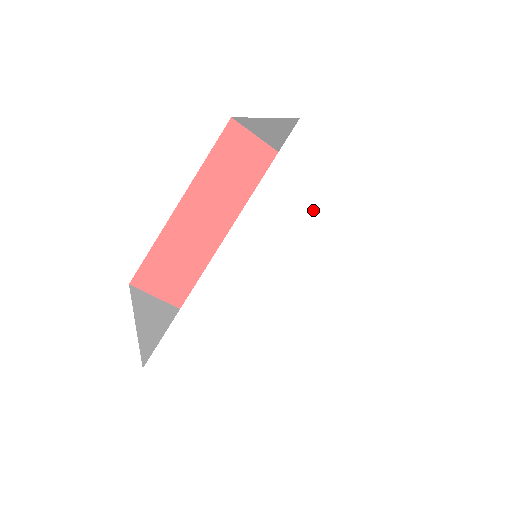
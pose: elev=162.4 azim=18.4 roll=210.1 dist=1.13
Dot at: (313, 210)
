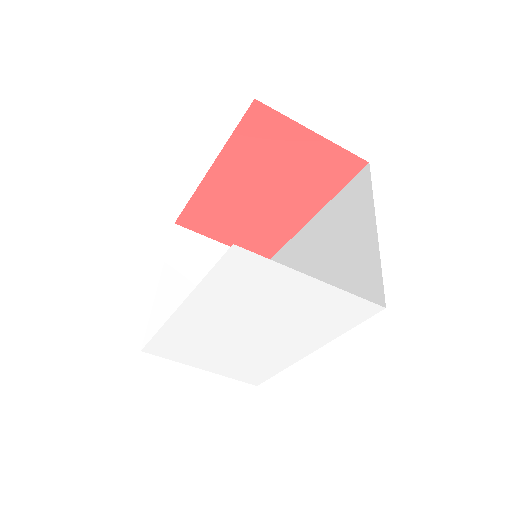
Dot at: (259, 296)
